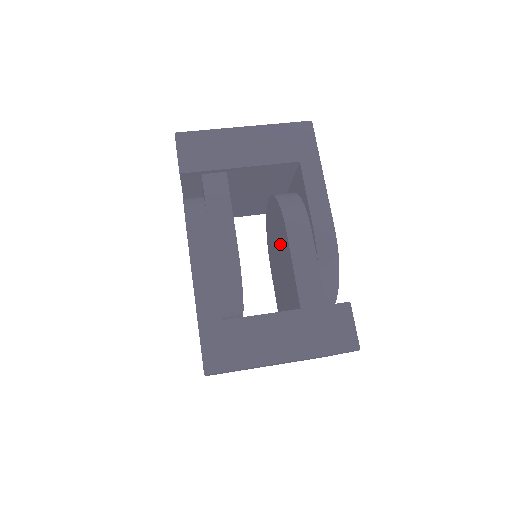
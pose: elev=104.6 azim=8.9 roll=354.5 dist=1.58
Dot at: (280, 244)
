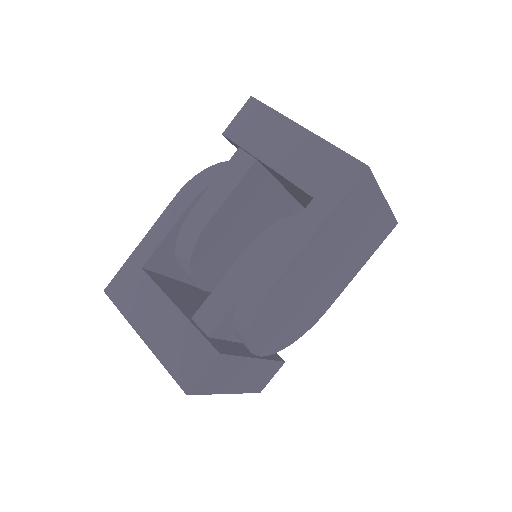
Dot at: occluded
